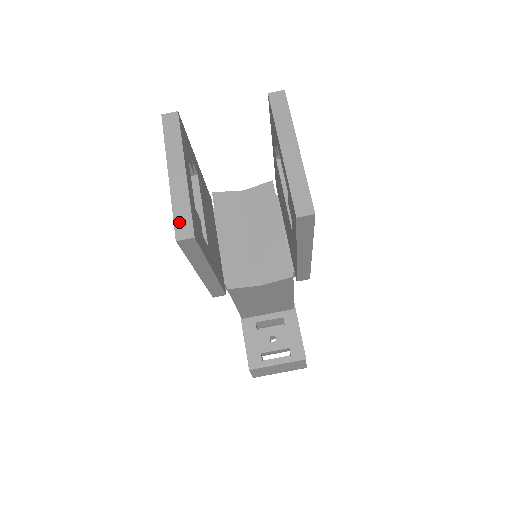
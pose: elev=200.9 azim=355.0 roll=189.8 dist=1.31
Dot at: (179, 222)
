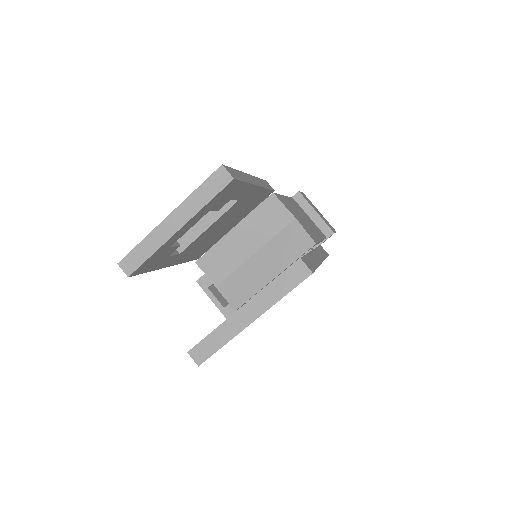
Dot at: (133, 256)
